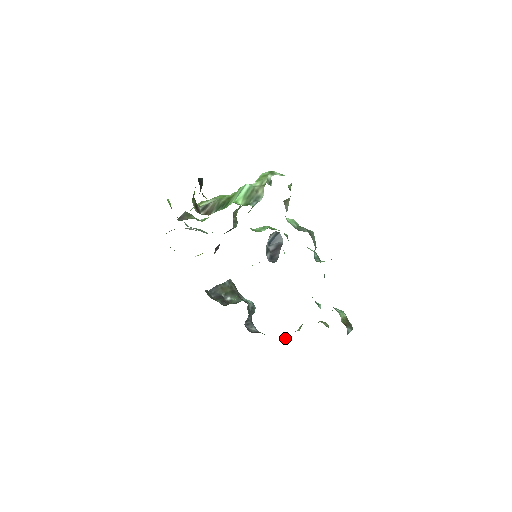
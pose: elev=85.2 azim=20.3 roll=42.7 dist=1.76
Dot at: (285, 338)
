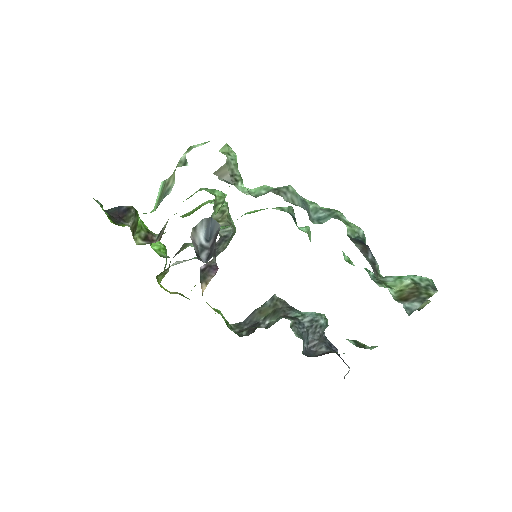
Dot at: (369, 348)
